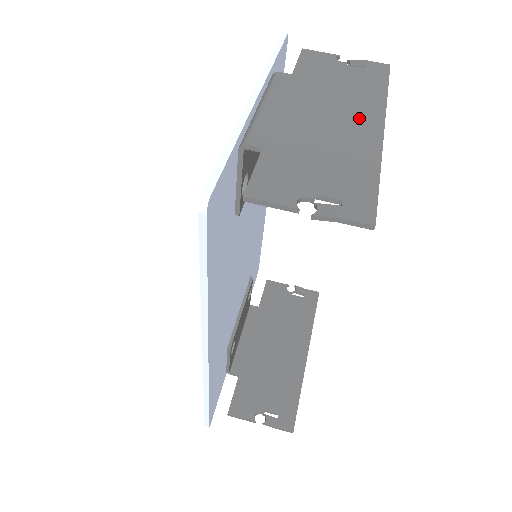
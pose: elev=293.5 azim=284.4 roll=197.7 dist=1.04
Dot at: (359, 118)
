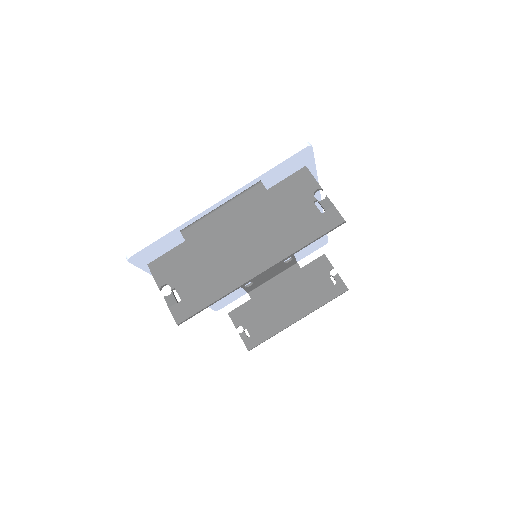
Dot at: (257, 255)
